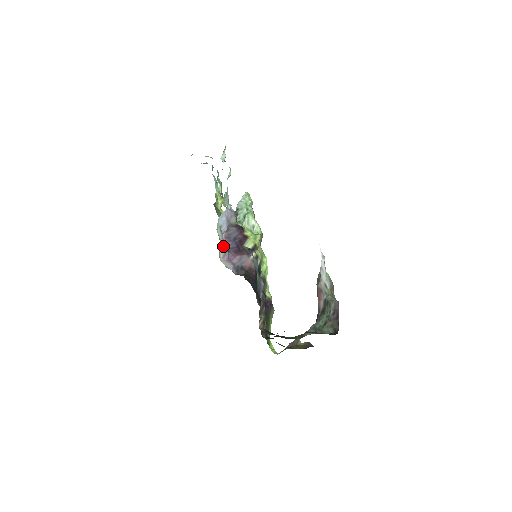
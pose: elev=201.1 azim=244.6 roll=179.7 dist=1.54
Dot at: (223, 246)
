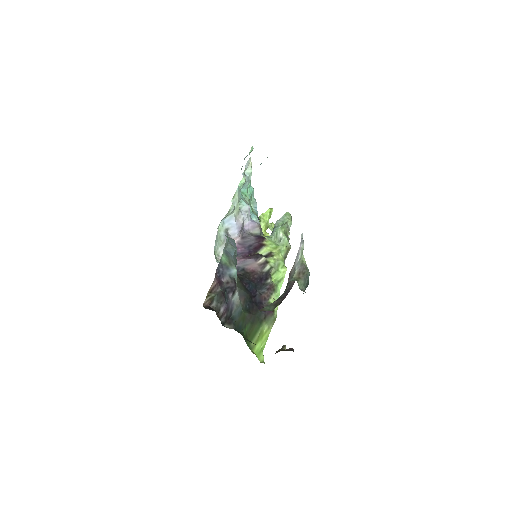
Dot at: occluded
